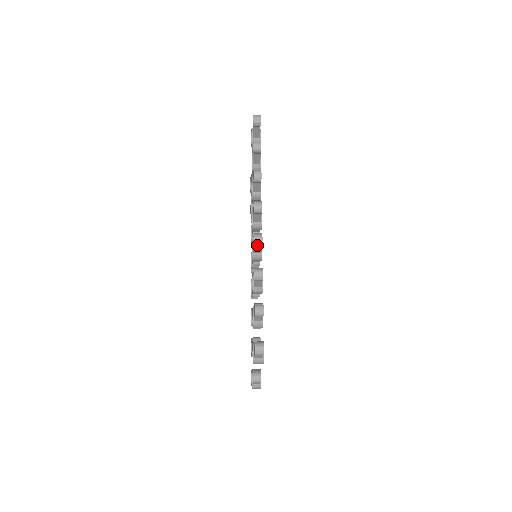
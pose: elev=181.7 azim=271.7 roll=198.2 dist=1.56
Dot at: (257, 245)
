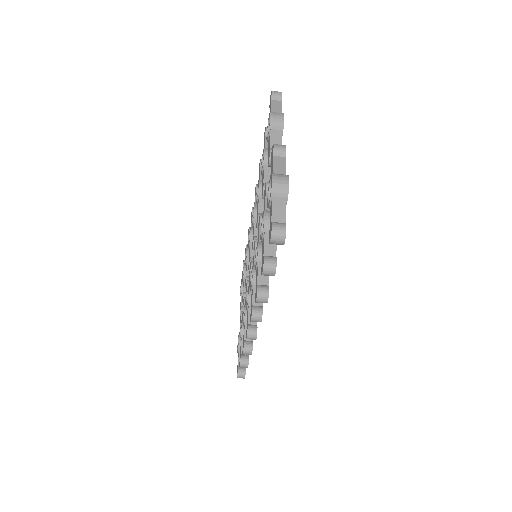
Dot at: occluded
